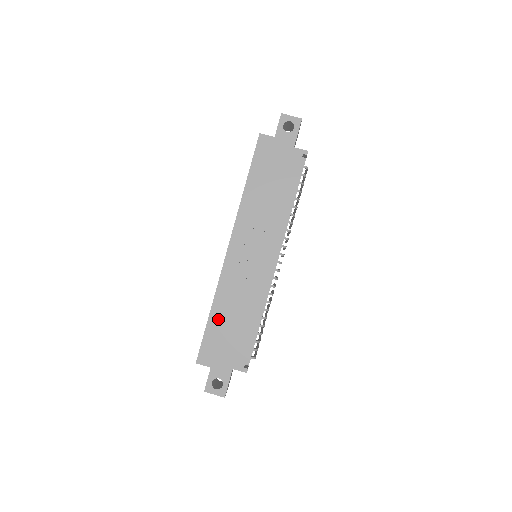
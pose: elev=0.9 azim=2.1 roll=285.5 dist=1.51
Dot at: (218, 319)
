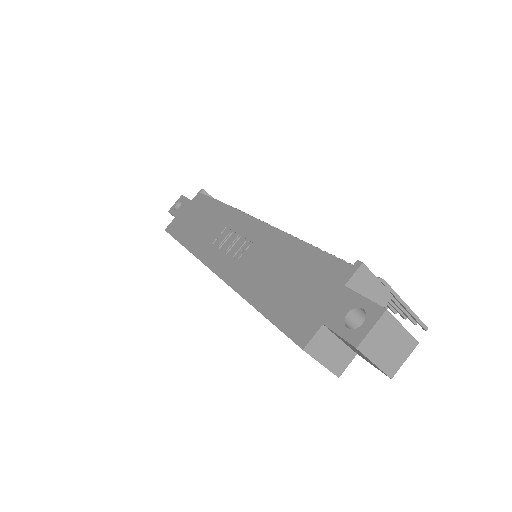
Dot at: (267, 297)
